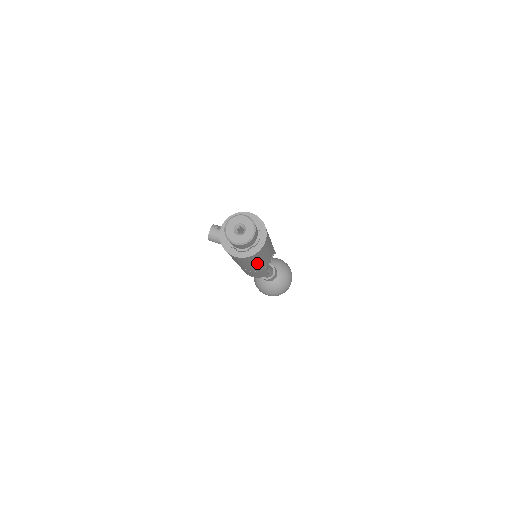
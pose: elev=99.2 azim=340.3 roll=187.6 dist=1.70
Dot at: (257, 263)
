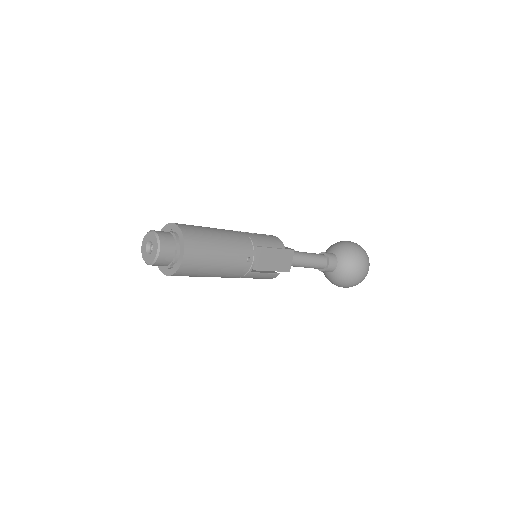
Dot at: (213, 274)
